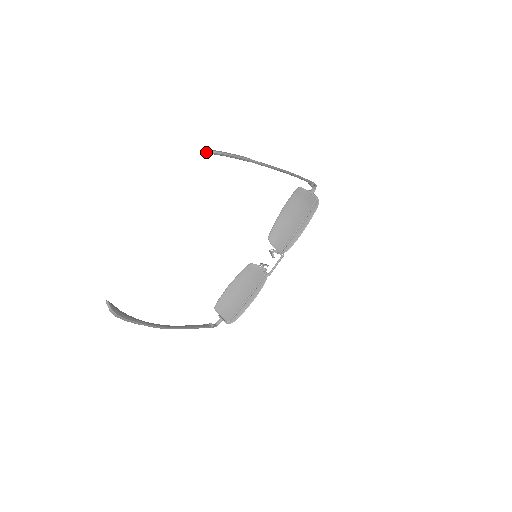
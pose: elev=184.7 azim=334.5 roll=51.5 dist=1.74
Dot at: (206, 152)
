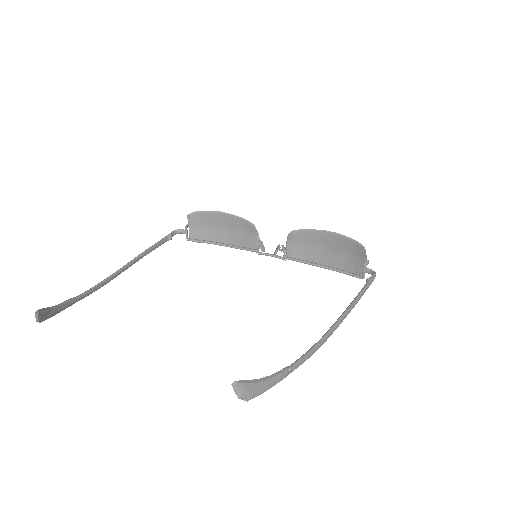
Dot at: (233, 389)
